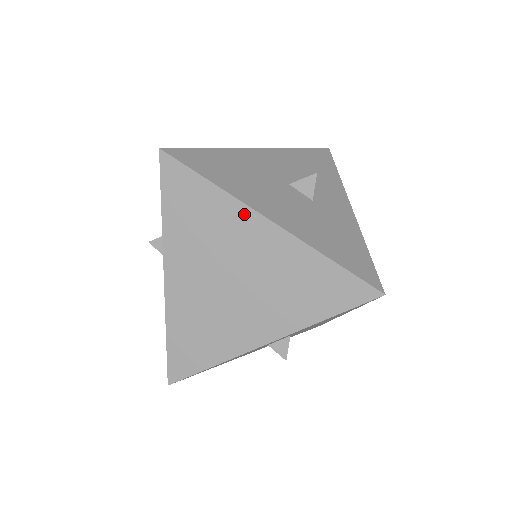
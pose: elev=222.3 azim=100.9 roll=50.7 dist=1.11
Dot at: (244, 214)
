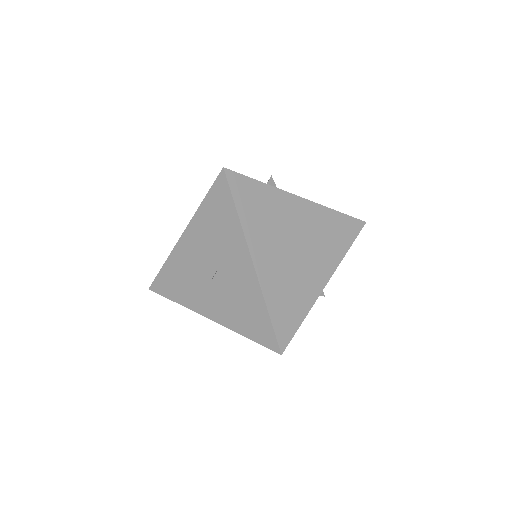
Dot at: occluded
